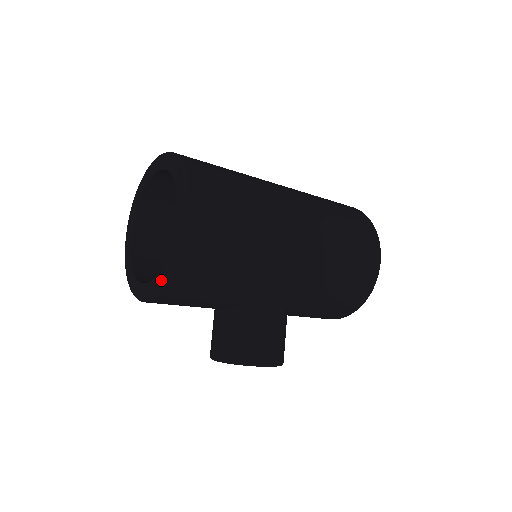
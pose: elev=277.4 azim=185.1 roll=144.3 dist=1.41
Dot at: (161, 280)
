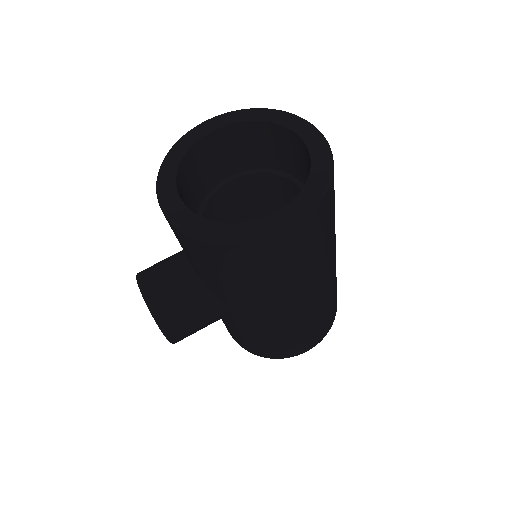
Dot at: (202, 229)
